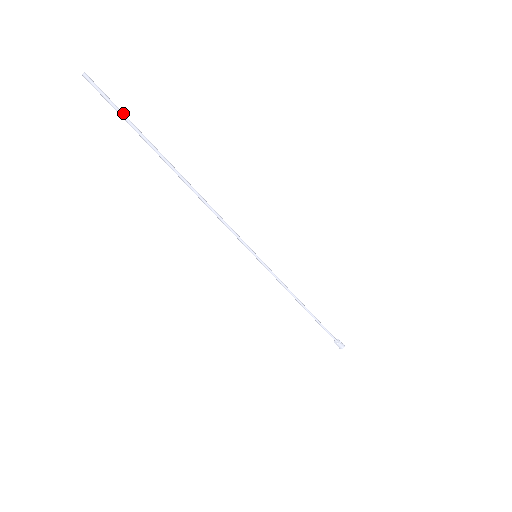
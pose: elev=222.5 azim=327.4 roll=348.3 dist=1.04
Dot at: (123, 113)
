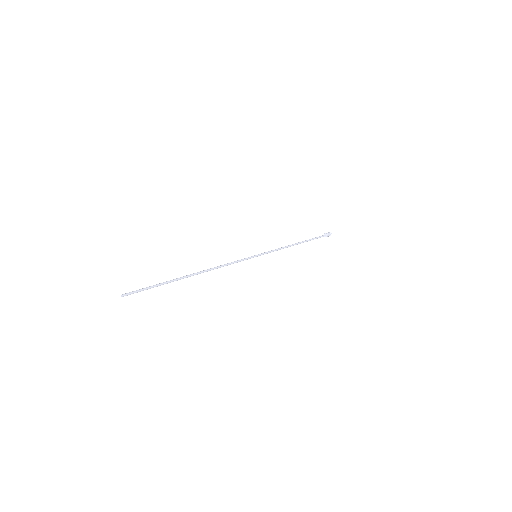
Dot at: (150, 286)
